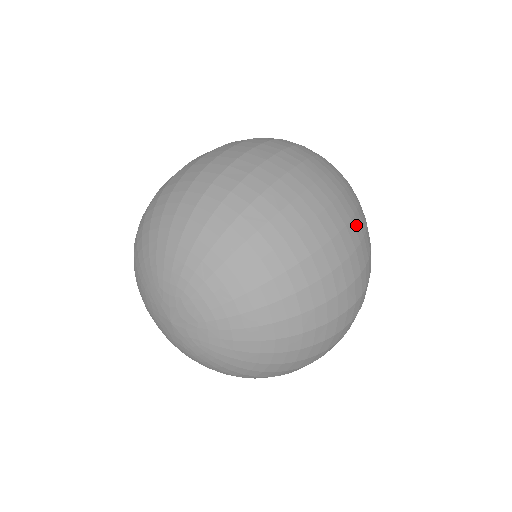
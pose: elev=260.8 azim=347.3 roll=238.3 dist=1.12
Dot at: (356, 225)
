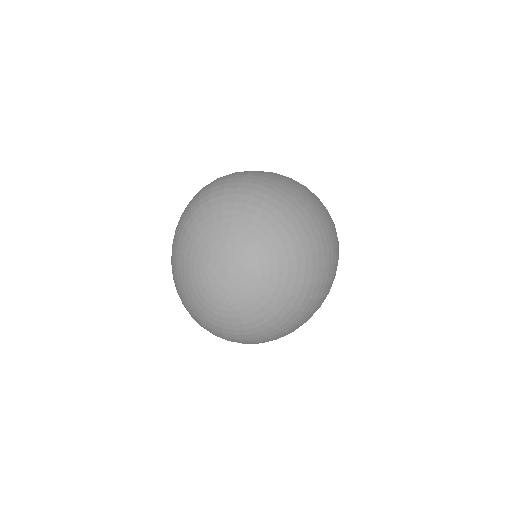
Dot at: occluded
